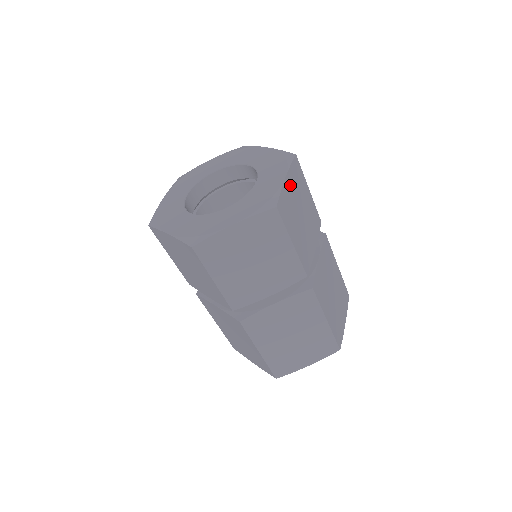
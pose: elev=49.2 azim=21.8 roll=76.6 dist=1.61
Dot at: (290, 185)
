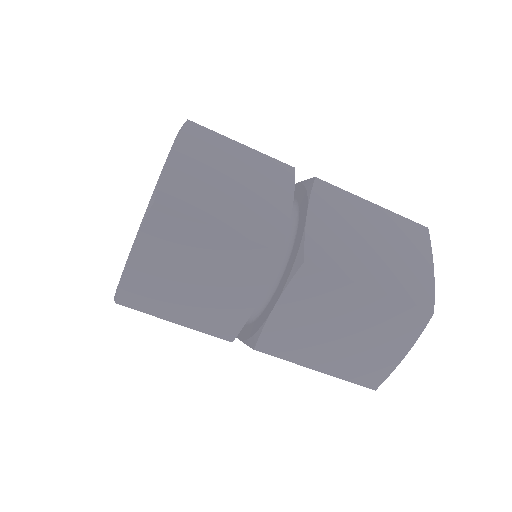
Dot at: occluded
